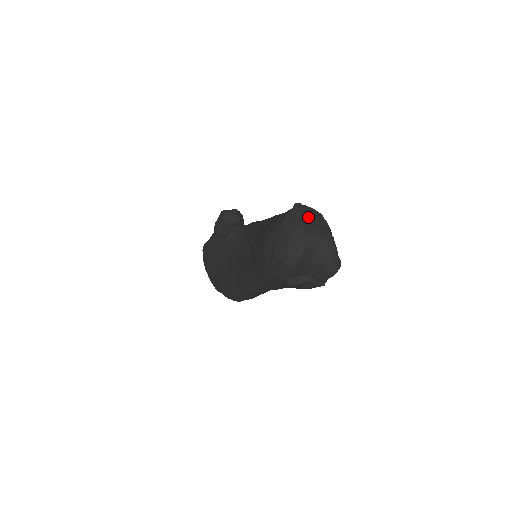
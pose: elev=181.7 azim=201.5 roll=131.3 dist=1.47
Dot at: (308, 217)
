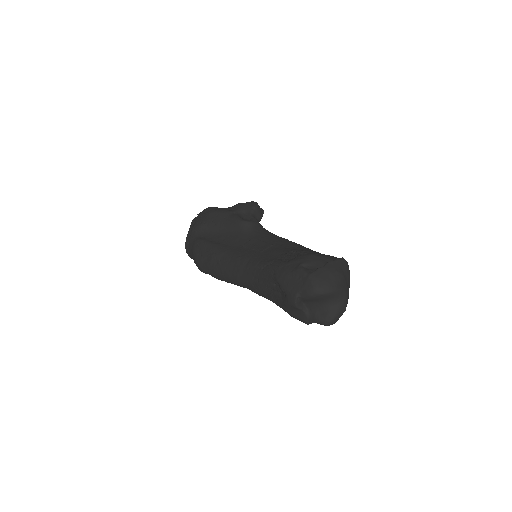
Dot at: (347, 275)
